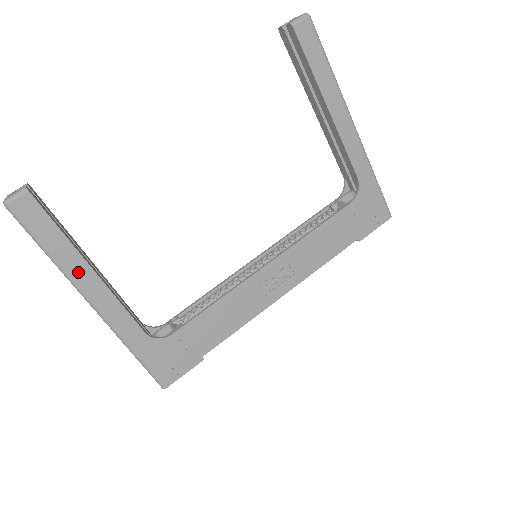
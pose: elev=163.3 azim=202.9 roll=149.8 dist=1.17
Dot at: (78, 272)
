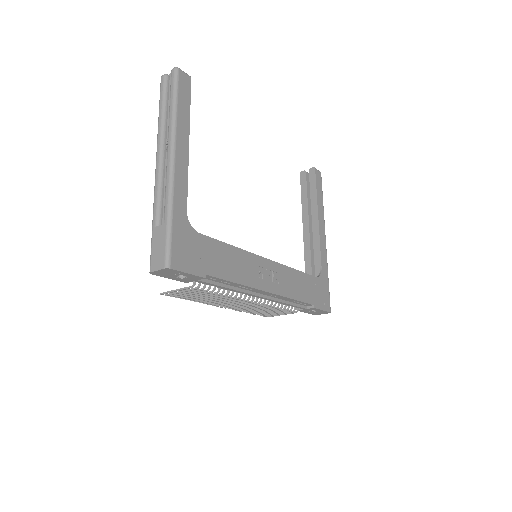
Dot at: (181, 133)
